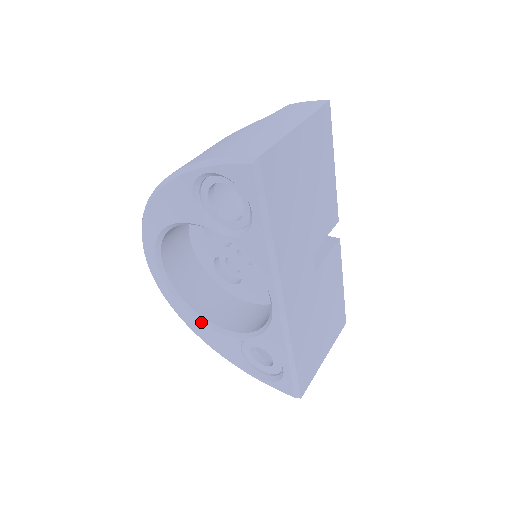
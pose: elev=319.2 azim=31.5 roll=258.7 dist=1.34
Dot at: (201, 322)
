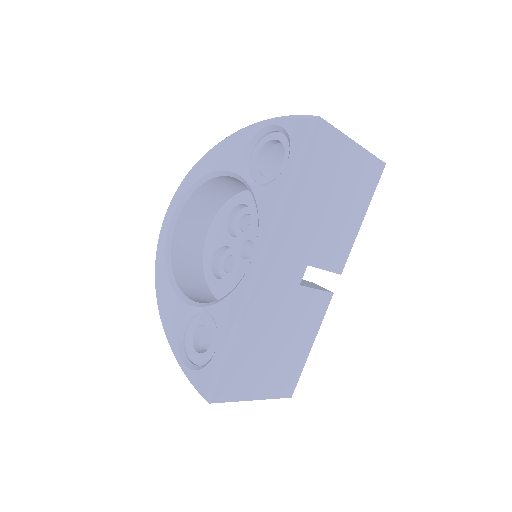
Dot at: (171, 283)
